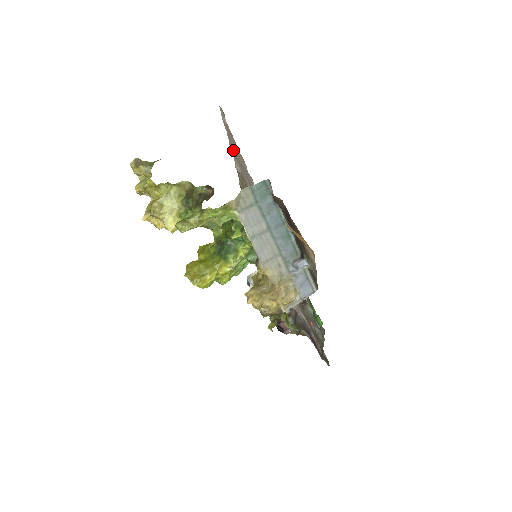
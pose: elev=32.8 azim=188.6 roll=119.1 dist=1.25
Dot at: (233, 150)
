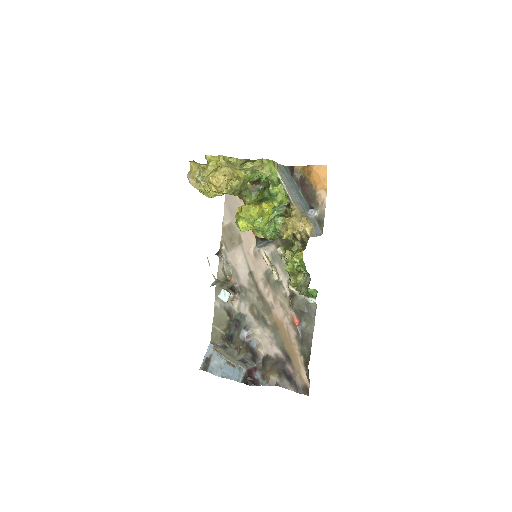
Dot at: (228, 204)
